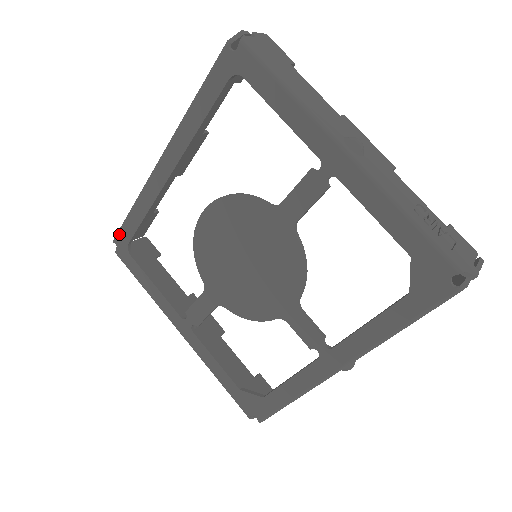
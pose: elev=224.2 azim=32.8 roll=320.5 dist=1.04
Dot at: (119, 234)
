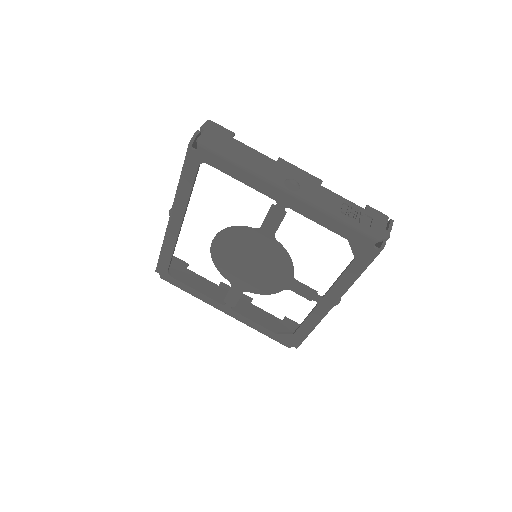
Dot at: (158, 267)
